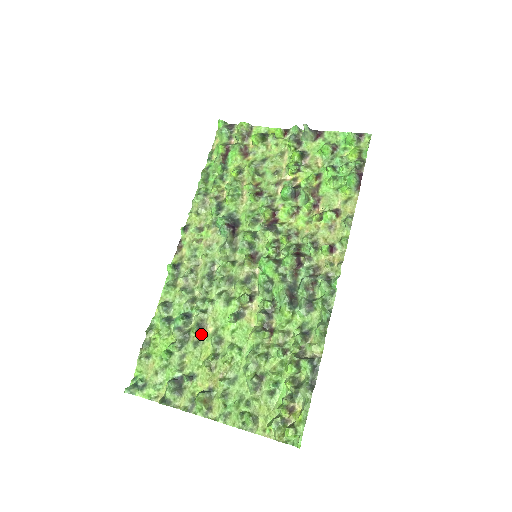
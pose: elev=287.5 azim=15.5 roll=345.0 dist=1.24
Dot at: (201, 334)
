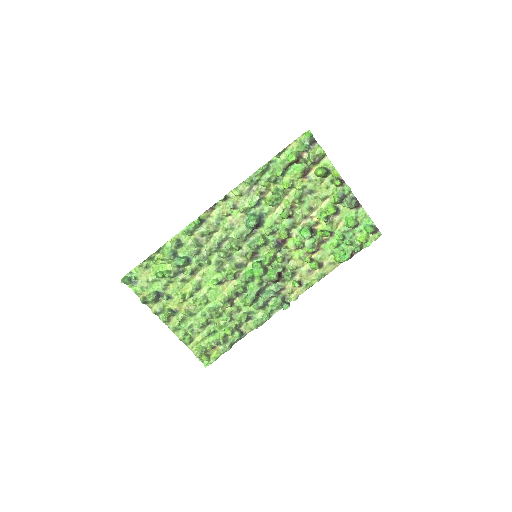
Dot at: (190, 277)
